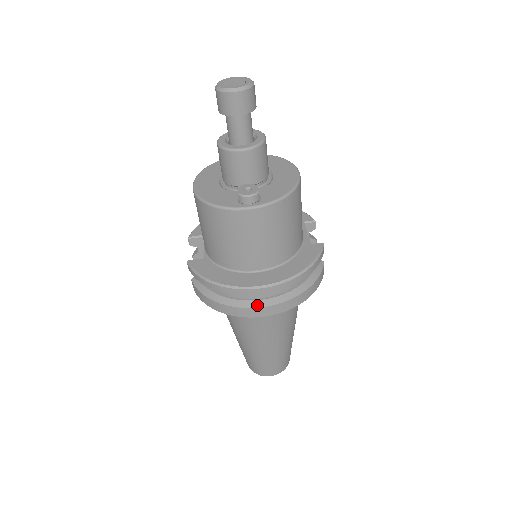
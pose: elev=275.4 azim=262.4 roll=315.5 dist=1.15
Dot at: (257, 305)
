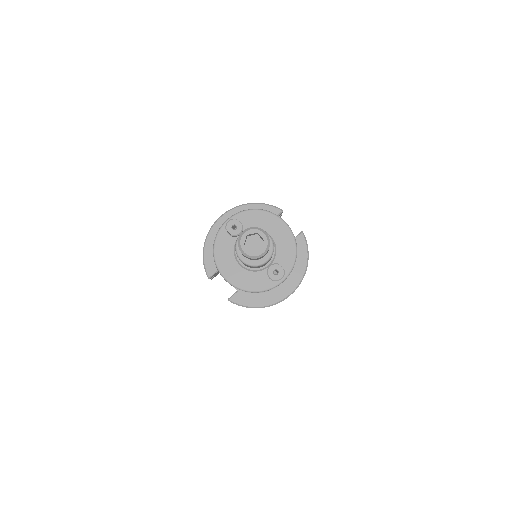
Dot at: occluded
